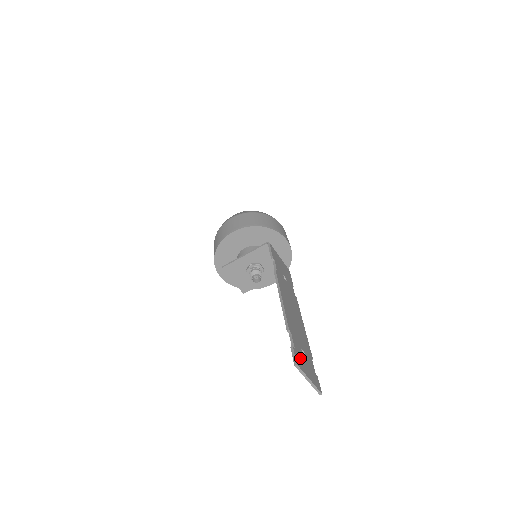
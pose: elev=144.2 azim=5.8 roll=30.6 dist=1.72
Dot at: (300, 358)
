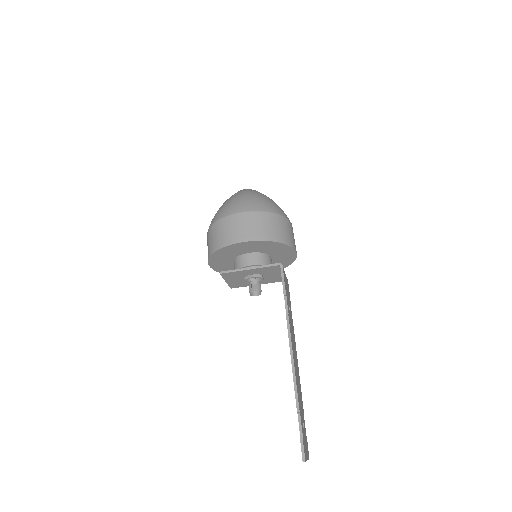
Dot at: (304, 442)
